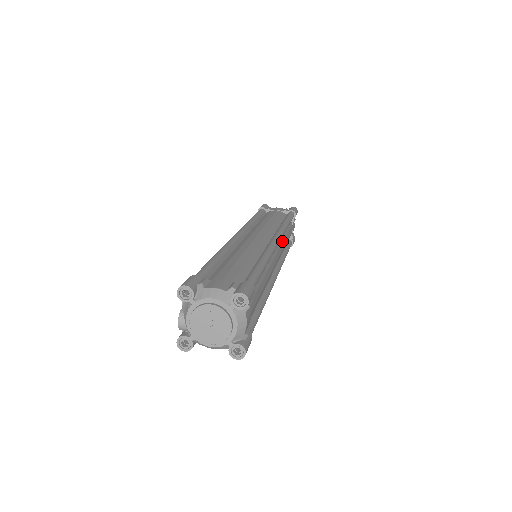
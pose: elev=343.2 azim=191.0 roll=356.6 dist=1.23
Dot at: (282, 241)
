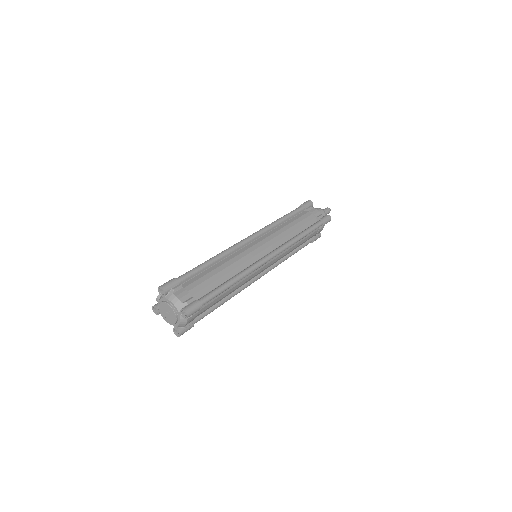
Dot at: (285, 251)
